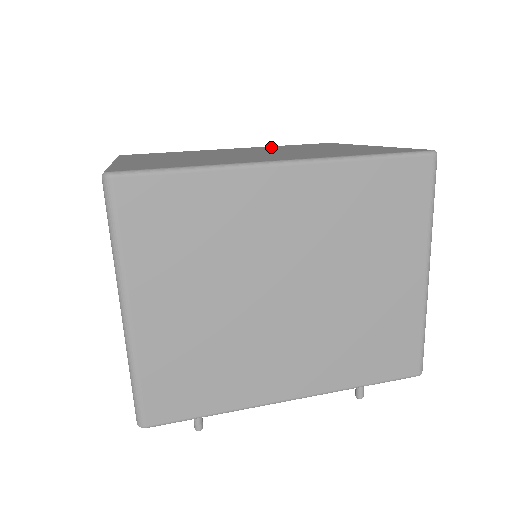
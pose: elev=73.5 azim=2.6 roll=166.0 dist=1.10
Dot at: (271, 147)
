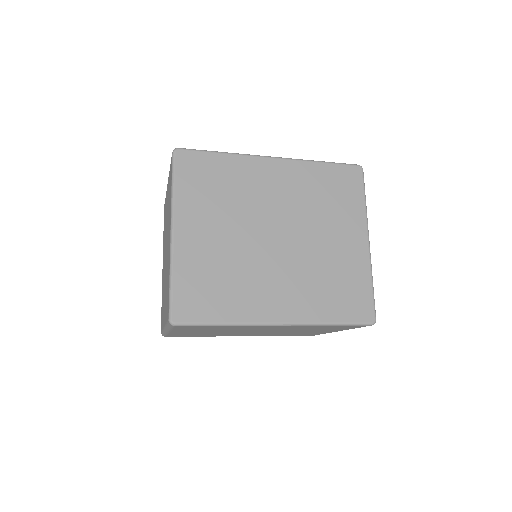
Dot at: (305, 180)
